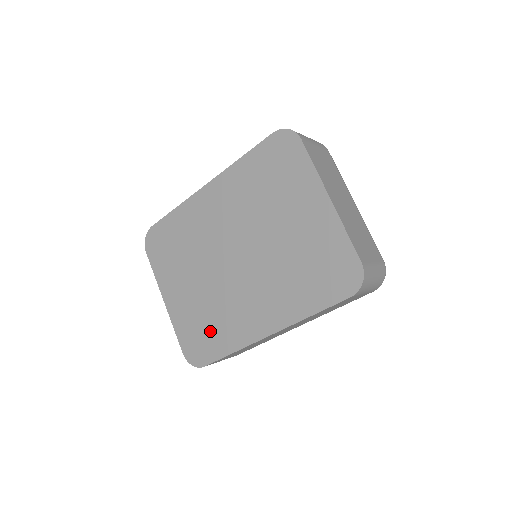
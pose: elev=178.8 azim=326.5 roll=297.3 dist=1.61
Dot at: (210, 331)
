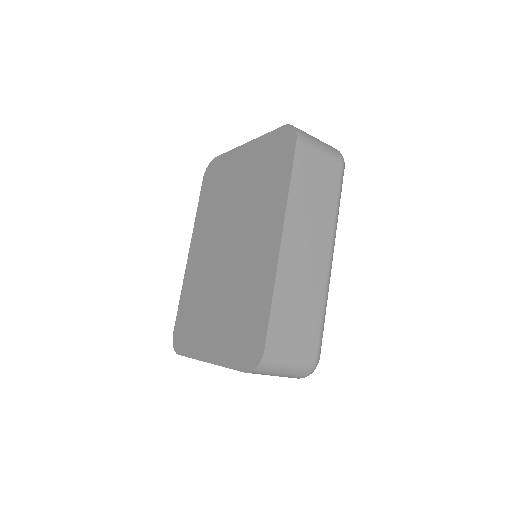
Dot at: (248, 316)
